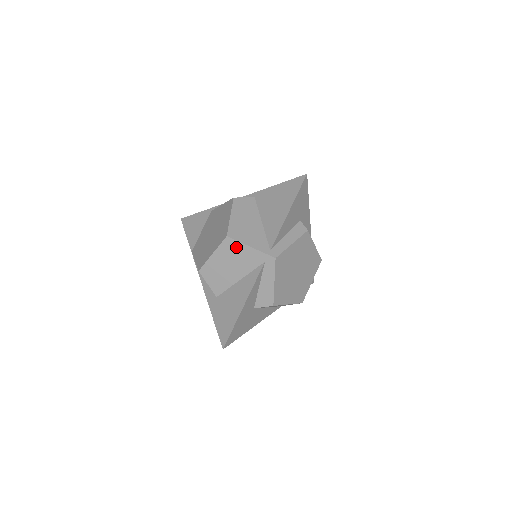
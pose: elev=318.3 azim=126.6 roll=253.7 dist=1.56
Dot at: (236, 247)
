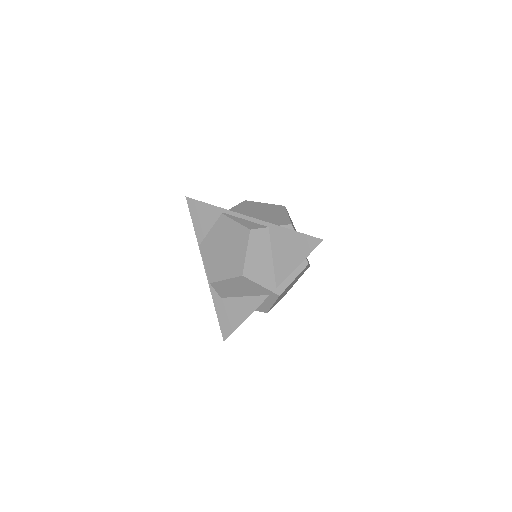
Dot at: (248, 282)
